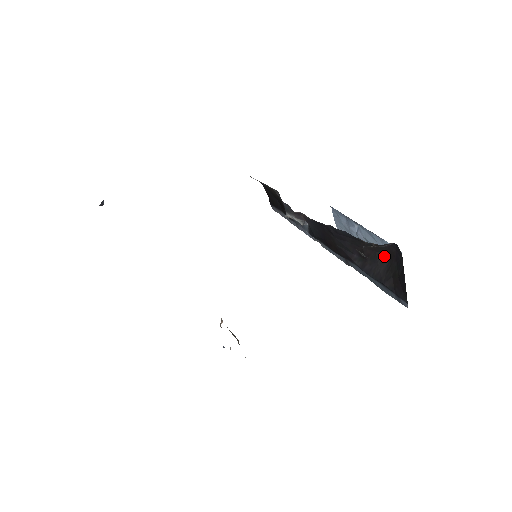
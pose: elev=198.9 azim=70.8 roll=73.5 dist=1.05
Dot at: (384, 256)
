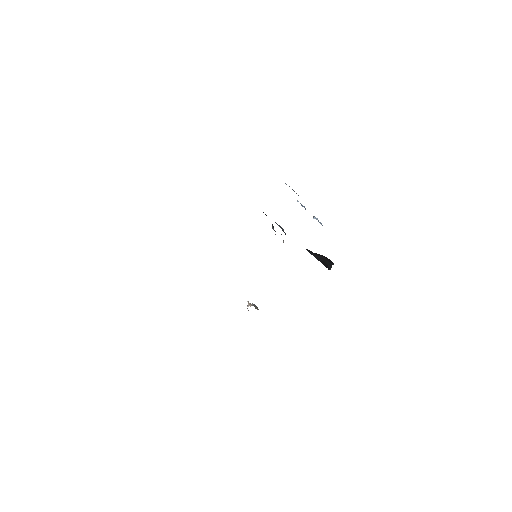
Dot at: (323, 256)
